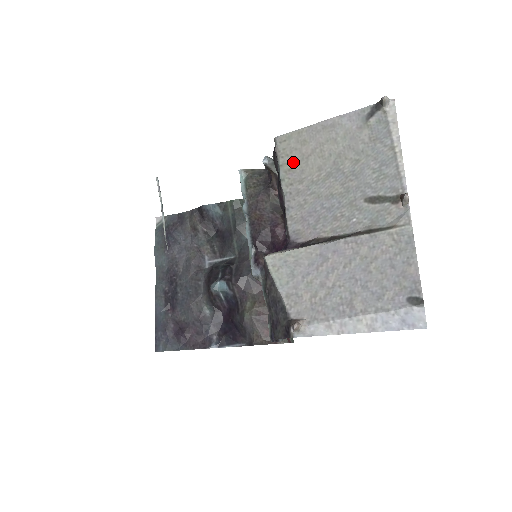
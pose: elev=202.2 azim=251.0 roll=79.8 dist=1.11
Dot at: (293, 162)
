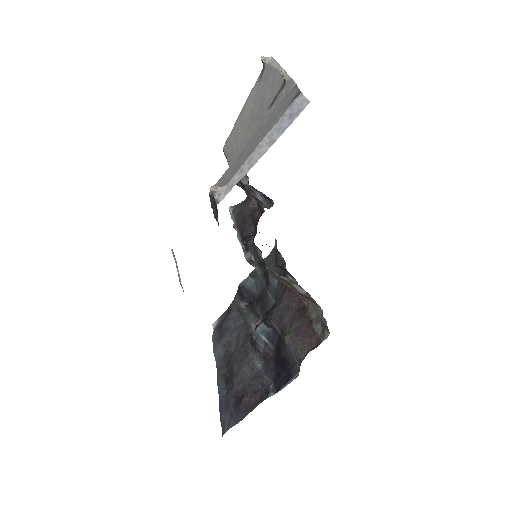
Dot at: (232, 146)
